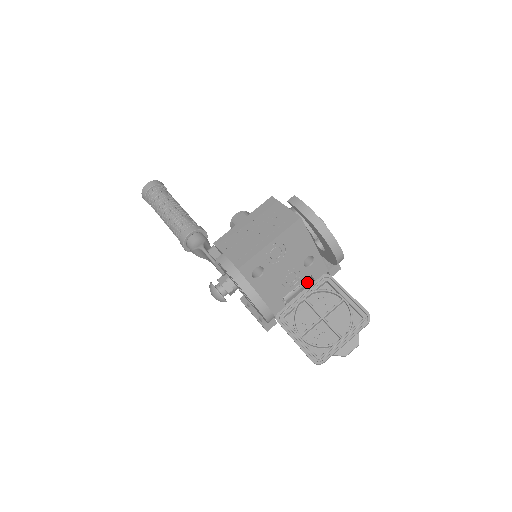
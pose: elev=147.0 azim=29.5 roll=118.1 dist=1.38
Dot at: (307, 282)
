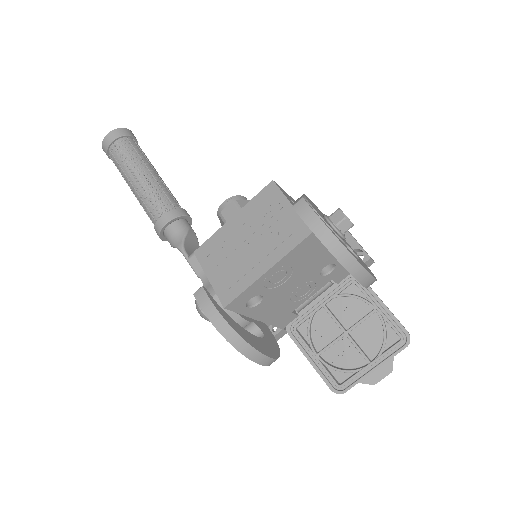
Dot at: (326, 287)
